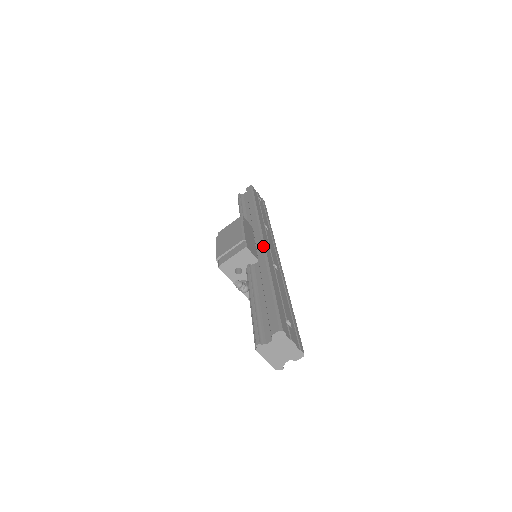
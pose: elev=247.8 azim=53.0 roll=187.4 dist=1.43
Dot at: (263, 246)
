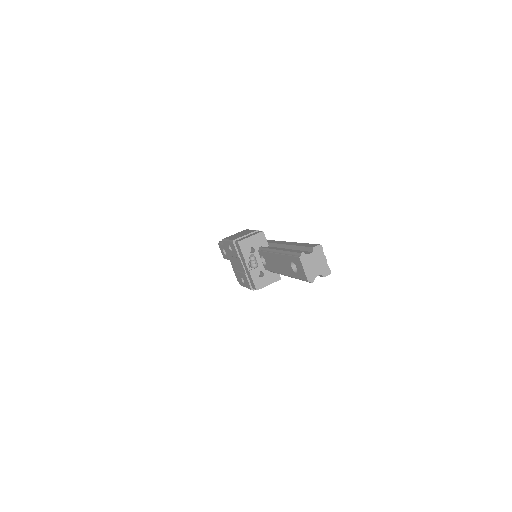
Dot at: (271, 240)
